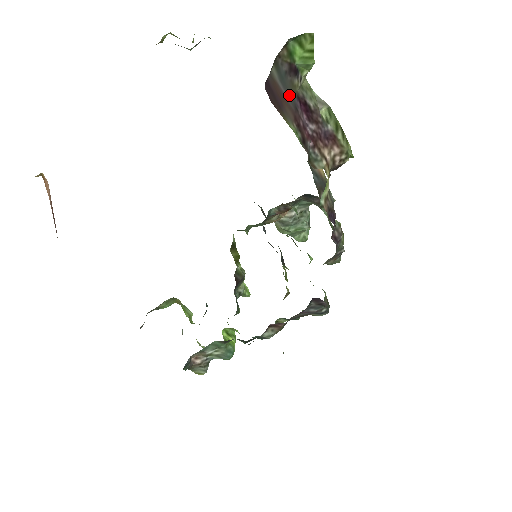
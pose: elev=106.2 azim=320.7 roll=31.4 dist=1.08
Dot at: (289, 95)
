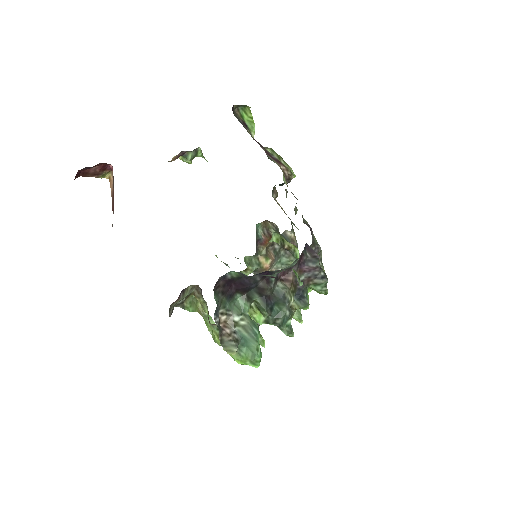
Dot at: occluded
